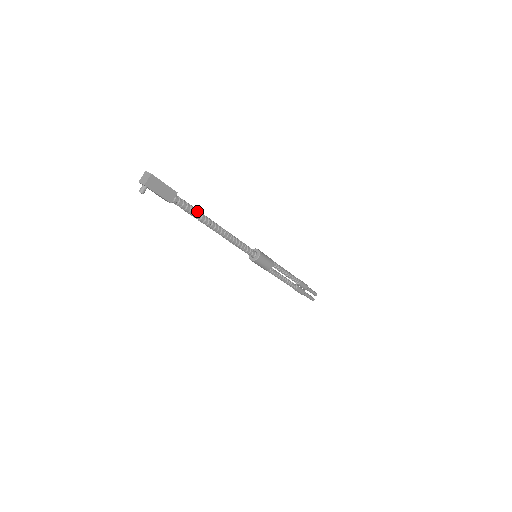
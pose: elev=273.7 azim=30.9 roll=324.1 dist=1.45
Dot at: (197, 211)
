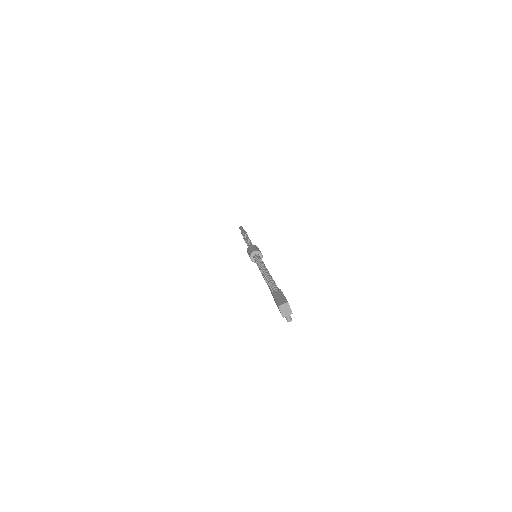
Dot at: (272, 282)
